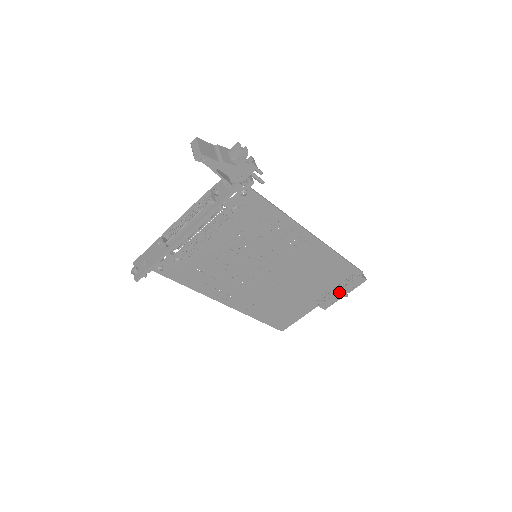
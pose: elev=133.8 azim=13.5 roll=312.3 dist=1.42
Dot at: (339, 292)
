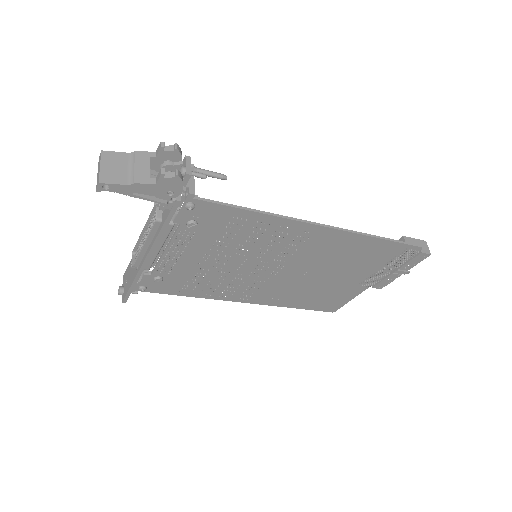
Dot at: (393, 271)
